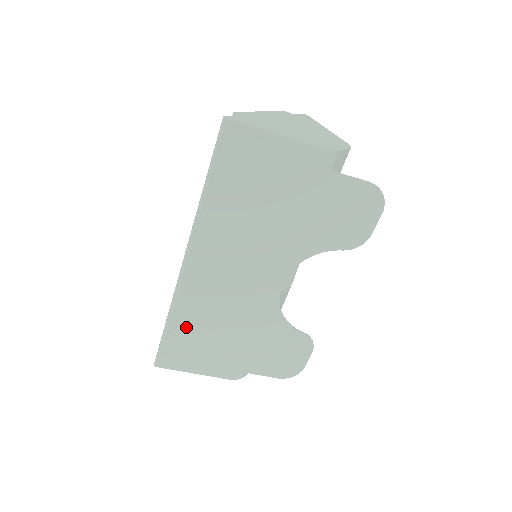
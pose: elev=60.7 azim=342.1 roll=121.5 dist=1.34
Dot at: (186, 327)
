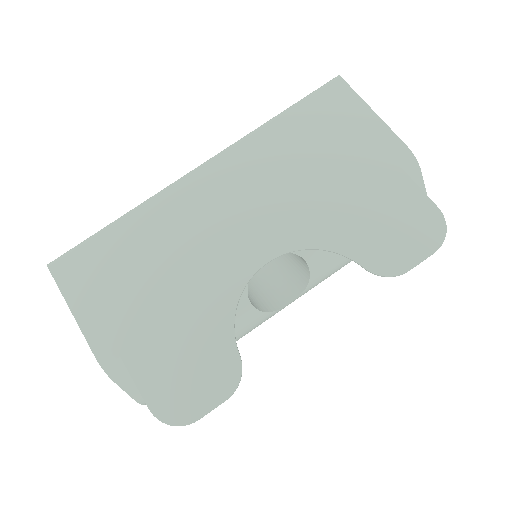
Dot at: (128, 238)
